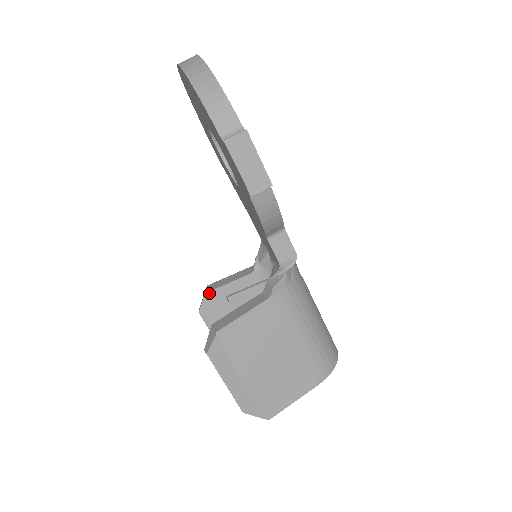
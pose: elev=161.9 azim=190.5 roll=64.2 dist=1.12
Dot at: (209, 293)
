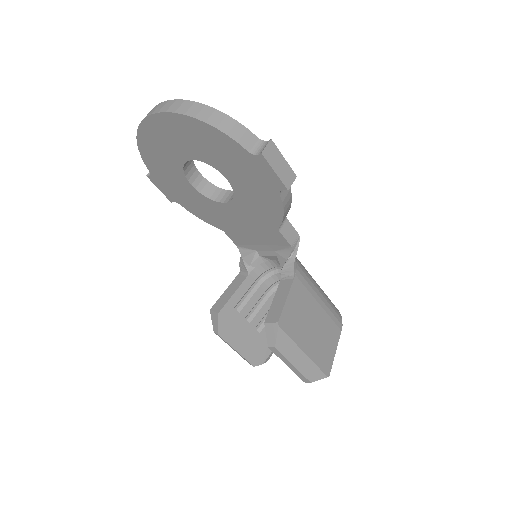
Dot at: (221, 312)
